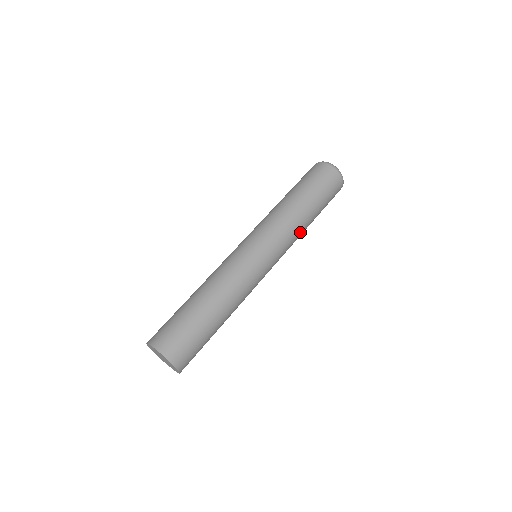
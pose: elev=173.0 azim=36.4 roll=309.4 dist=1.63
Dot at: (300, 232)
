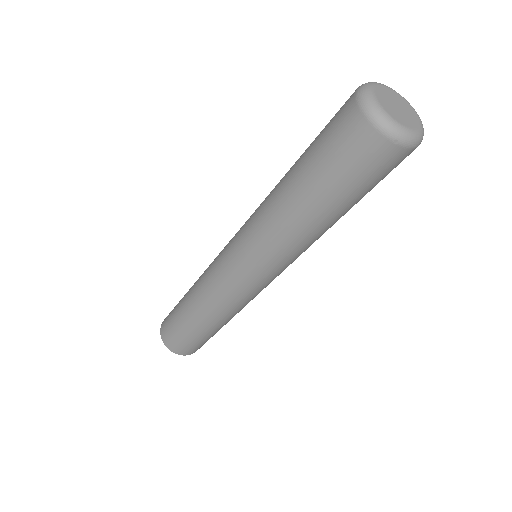
Dot at: (309, 241)
